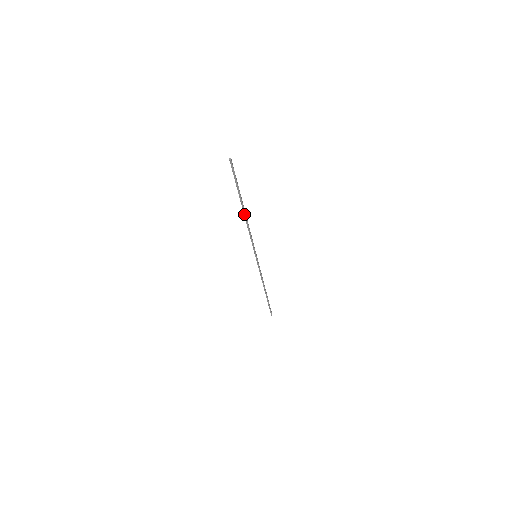
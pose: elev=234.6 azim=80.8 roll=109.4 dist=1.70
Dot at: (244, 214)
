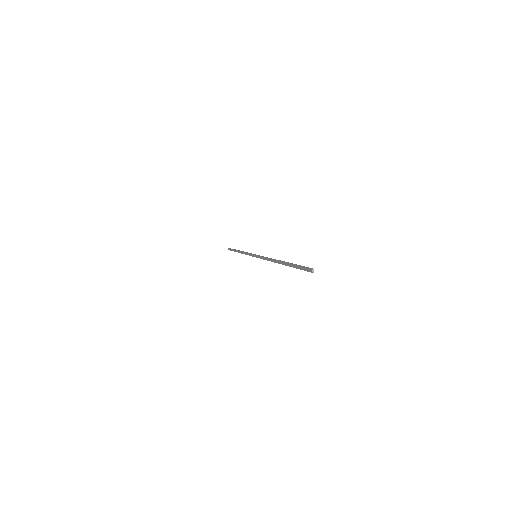
Dot at: (278, 262)
